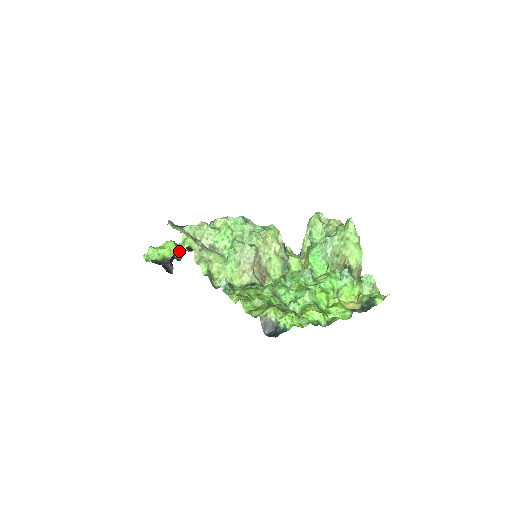
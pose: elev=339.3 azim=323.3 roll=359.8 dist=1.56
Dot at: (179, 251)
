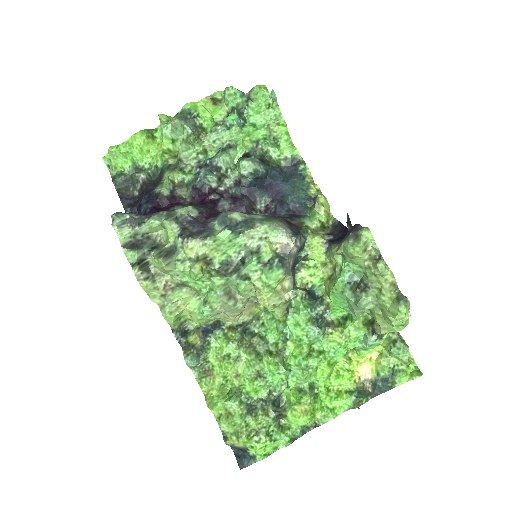
Dot at: (156, 150)
